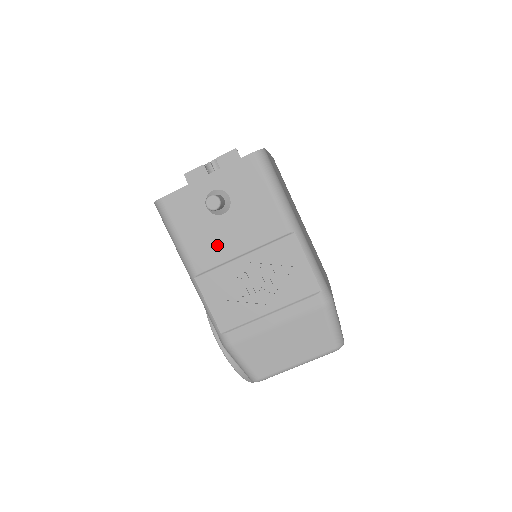
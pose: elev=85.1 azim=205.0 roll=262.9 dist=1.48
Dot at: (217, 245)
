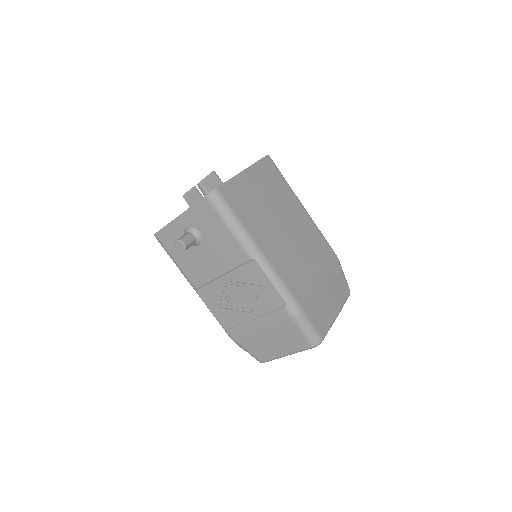
Dot at: (202, 268)
